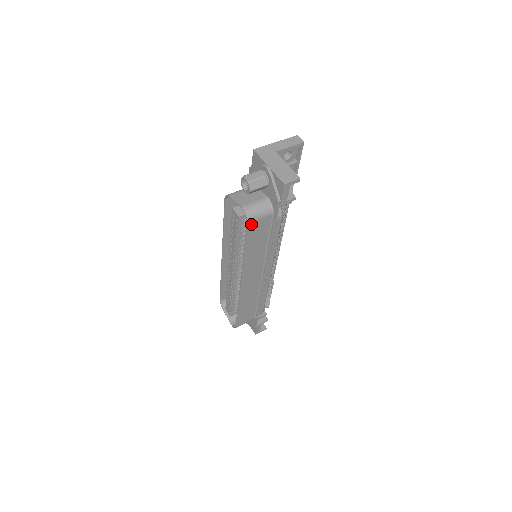
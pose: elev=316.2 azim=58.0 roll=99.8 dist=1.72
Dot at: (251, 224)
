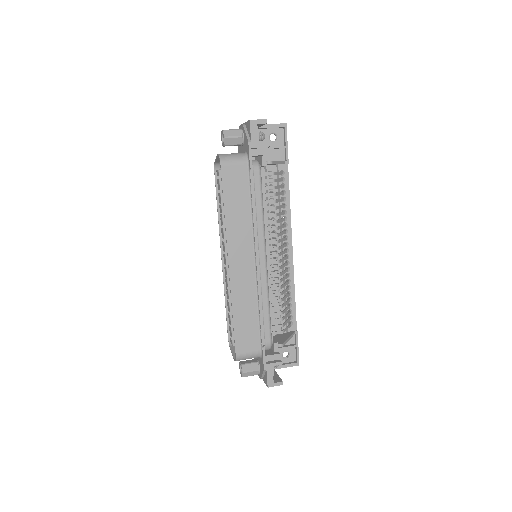
Dot at: (225, 167)
